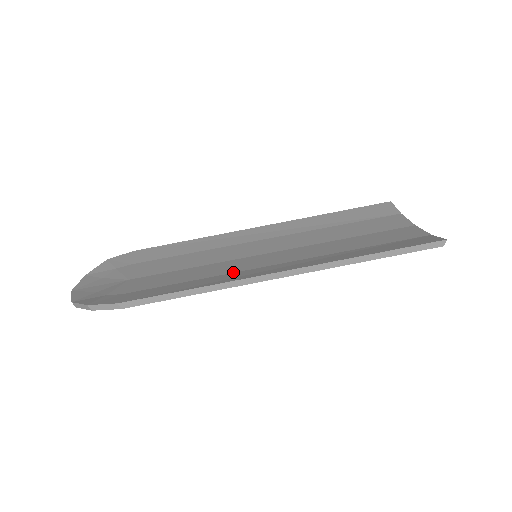
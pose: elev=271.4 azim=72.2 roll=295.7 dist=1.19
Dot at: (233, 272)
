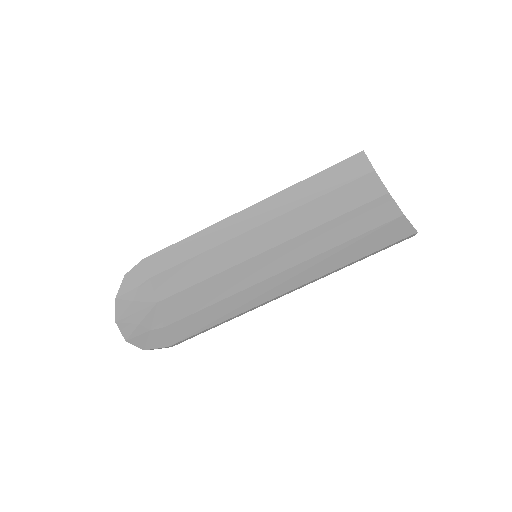
Dot at: (245, 288)
